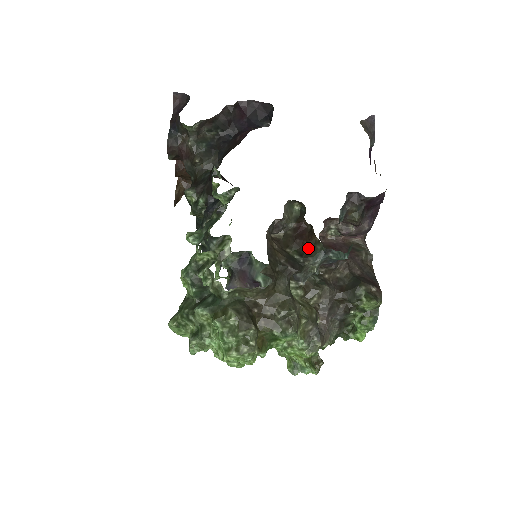
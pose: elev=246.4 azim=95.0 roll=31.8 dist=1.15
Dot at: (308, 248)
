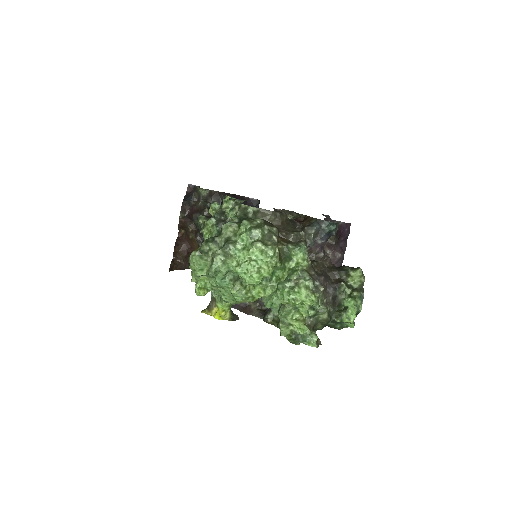
Dot at: (304, 224)
